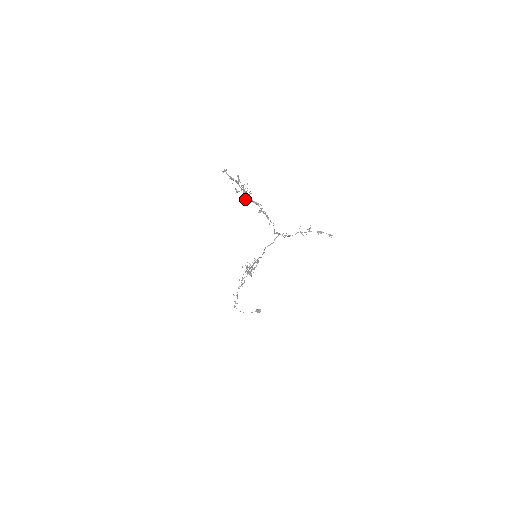
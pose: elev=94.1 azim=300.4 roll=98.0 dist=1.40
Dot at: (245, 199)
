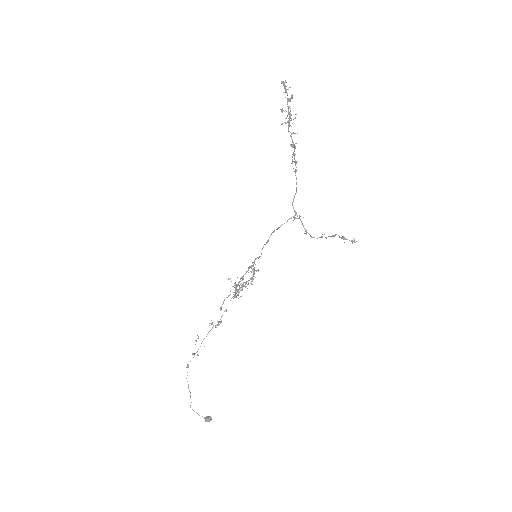
Dot at: (286, 118)
